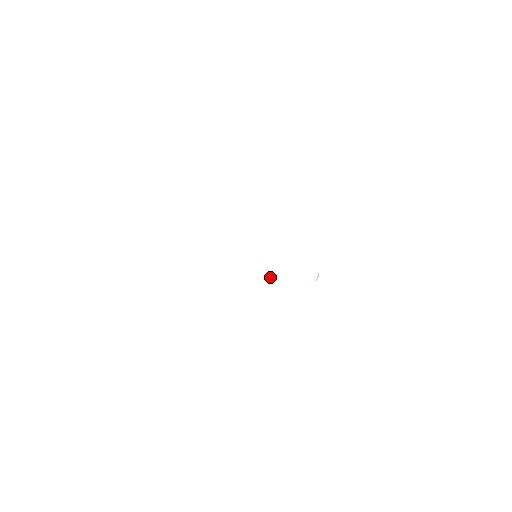
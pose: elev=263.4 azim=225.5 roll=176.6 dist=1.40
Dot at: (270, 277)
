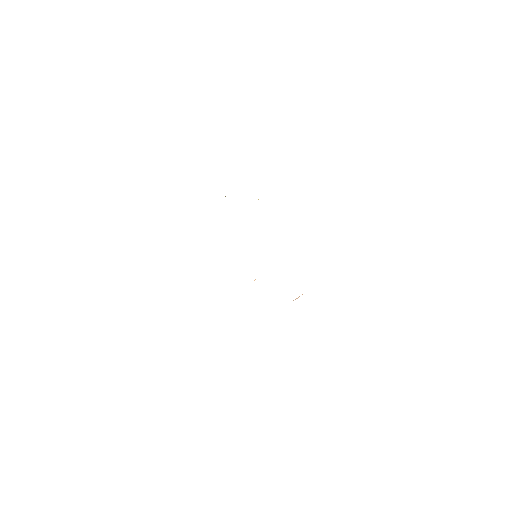
Dot at: occluded
